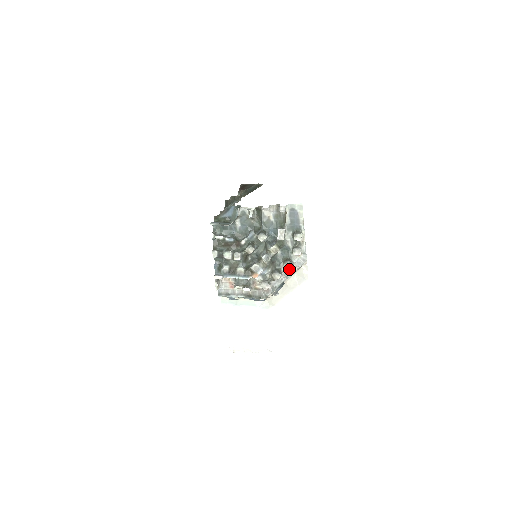
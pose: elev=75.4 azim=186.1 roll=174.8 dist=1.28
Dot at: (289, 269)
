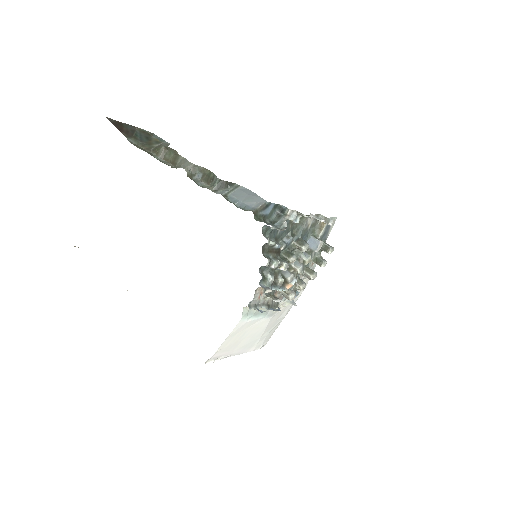
Dot at: (302, 277)
